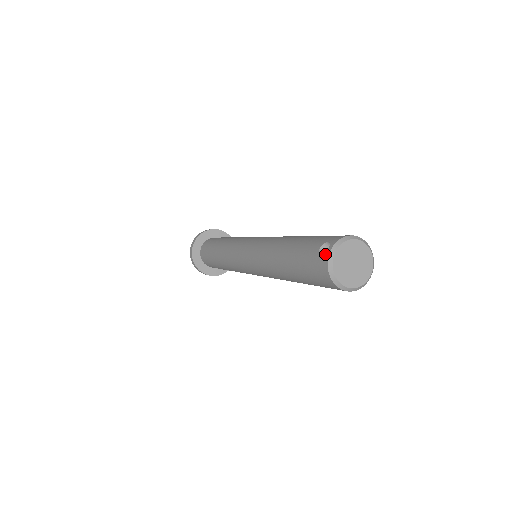
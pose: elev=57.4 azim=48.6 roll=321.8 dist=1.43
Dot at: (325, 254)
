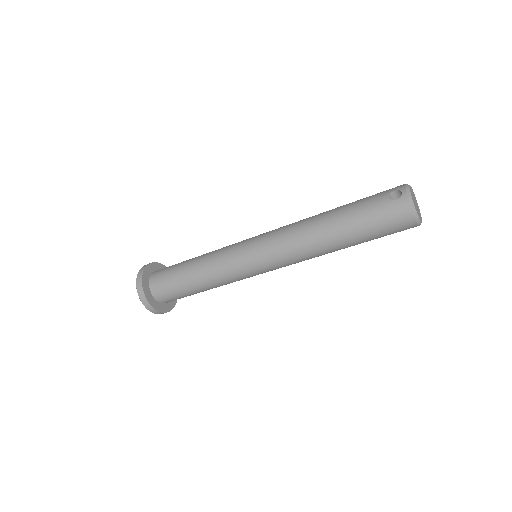
Dot at: (402, 197)
